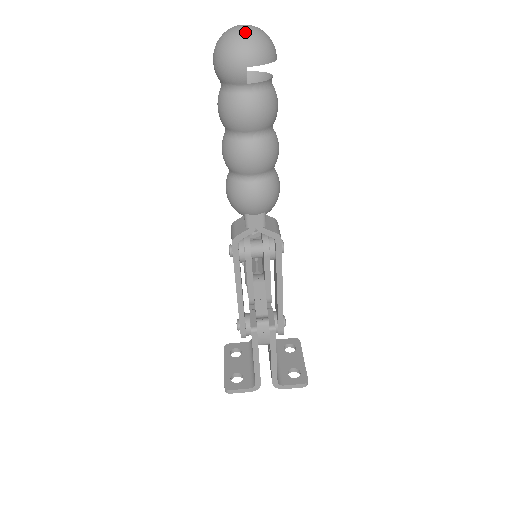
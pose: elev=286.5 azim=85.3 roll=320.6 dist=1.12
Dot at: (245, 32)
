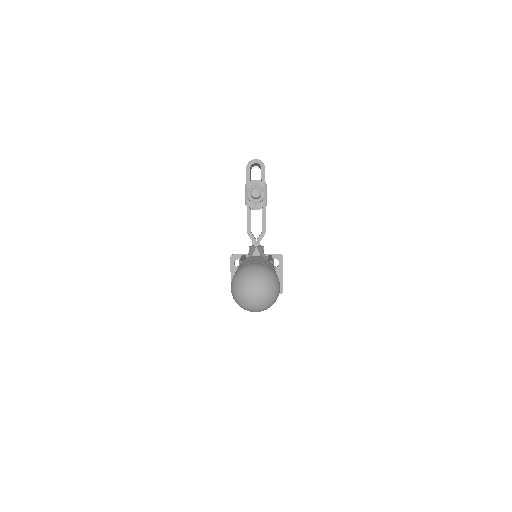
Dot at: (256, 303)
